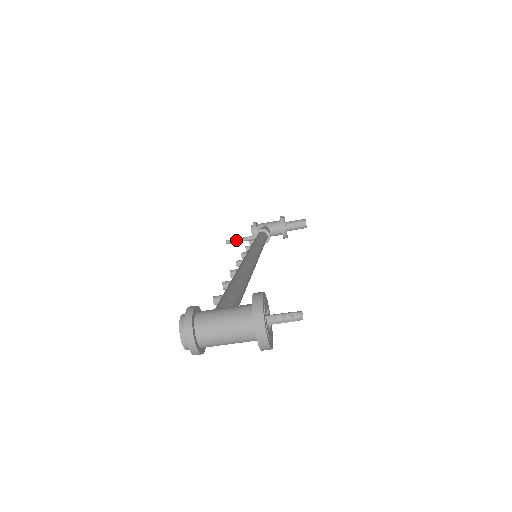
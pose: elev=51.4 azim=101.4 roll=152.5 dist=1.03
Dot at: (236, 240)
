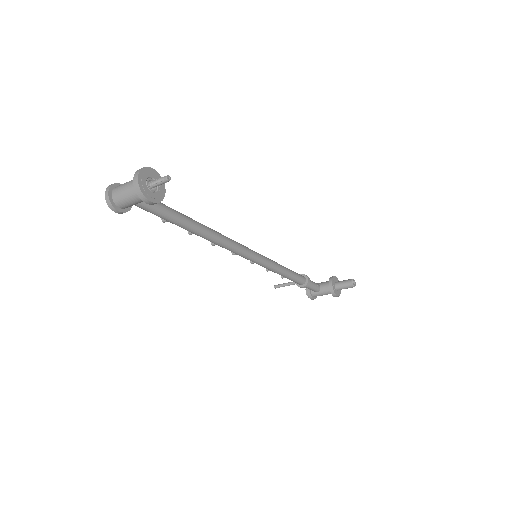
Dot at: (282, 284)
